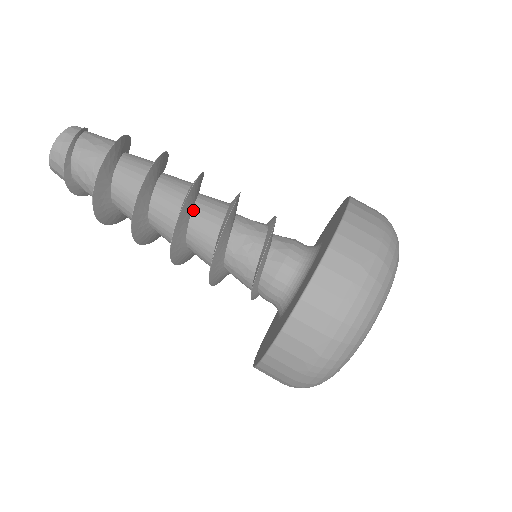
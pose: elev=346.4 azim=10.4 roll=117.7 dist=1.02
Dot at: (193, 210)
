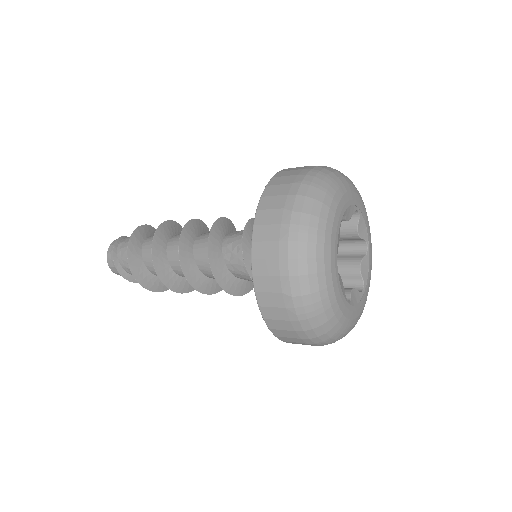
Dot at: (194, 247)
